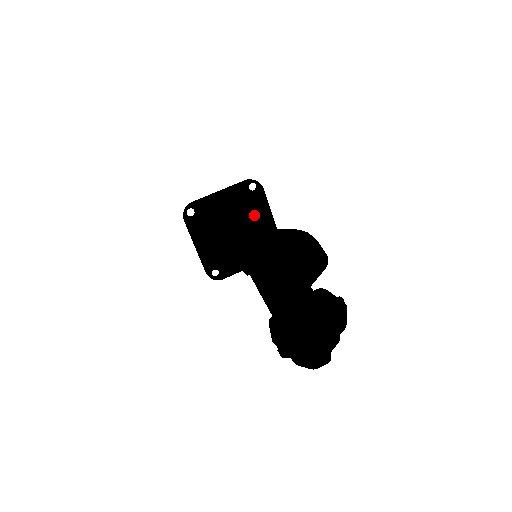
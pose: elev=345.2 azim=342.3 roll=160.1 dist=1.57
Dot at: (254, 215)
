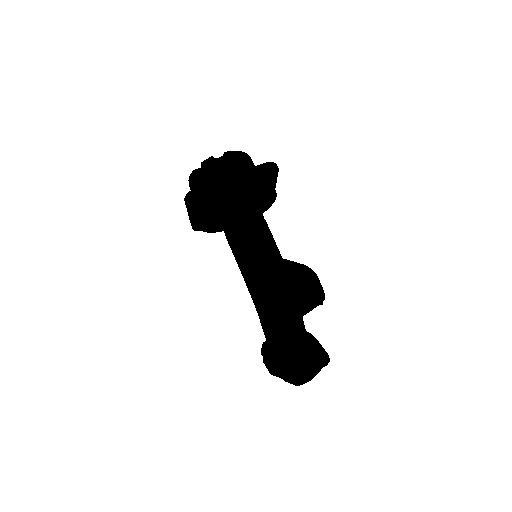
Dot at: (260, 195)
